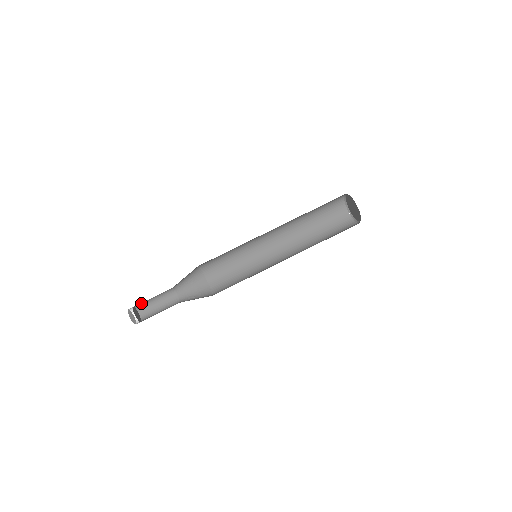
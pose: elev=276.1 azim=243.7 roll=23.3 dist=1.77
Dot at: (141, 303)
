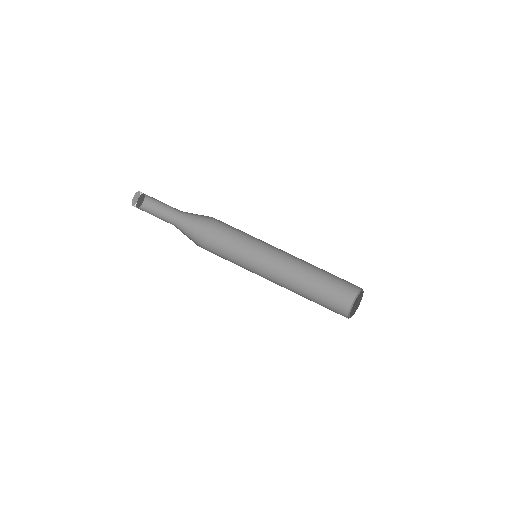
Dot at: (151, 203)
